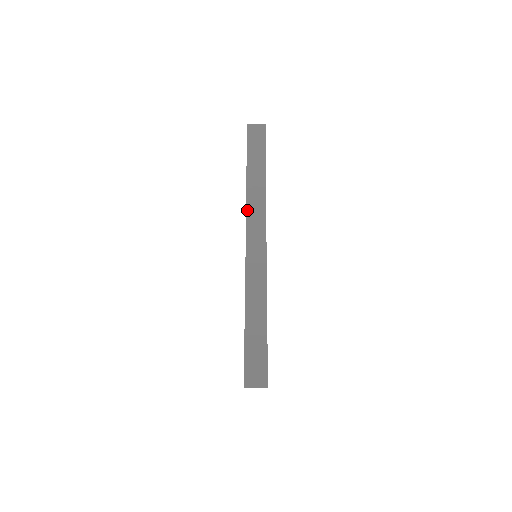
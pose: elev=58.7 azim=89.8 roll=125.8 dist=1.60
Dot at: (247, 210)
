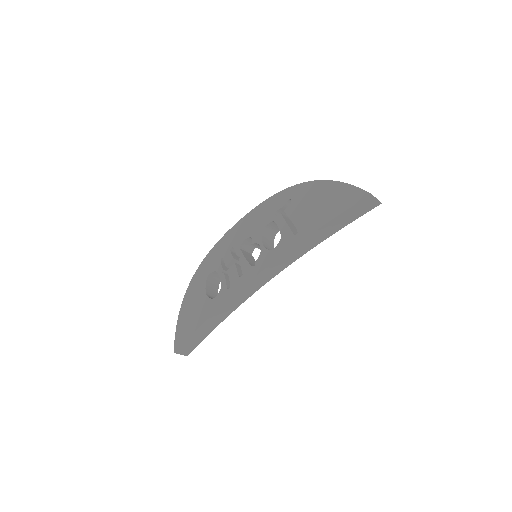
Dot at: (286, 253)
